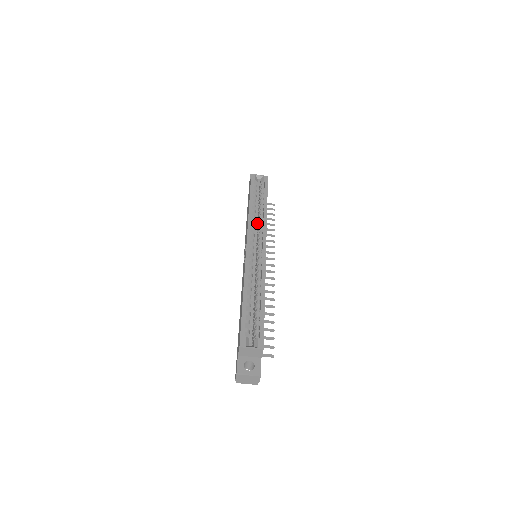
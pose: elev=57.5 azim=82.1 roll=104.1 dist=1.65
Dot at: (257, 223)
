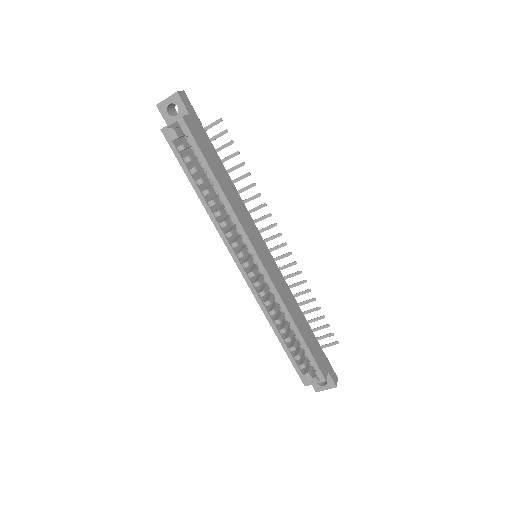
Dot at: occluded
